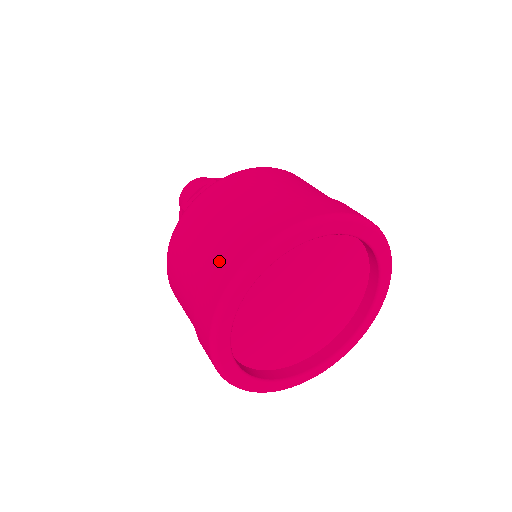
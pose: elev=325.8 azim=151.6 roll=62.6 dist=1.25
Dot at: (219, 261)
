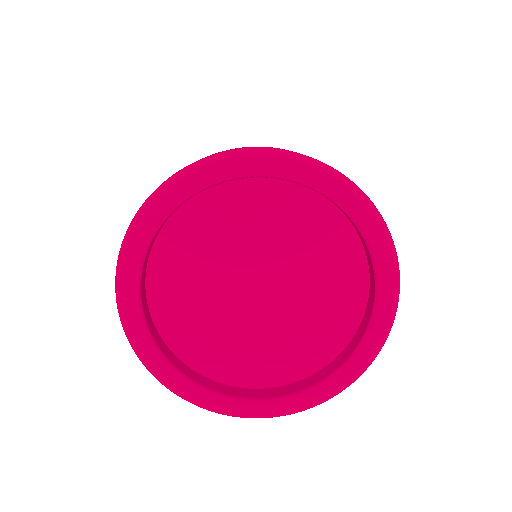
Dot at: occluded
